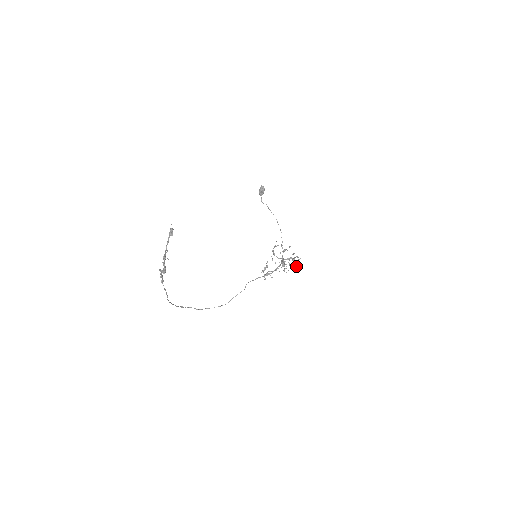
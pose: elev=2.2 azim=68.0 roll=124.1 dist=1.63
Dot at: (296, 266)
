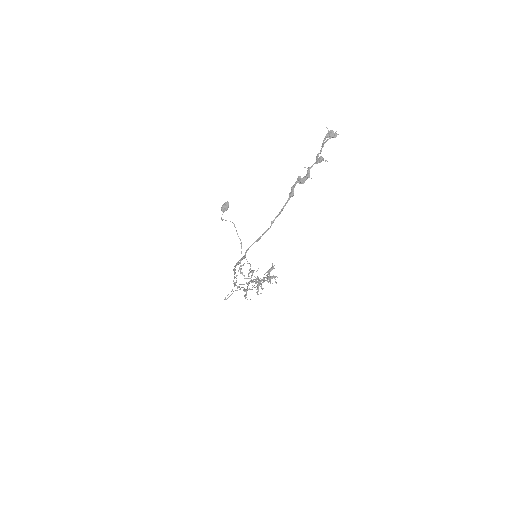
Dot at: (257, 294)
